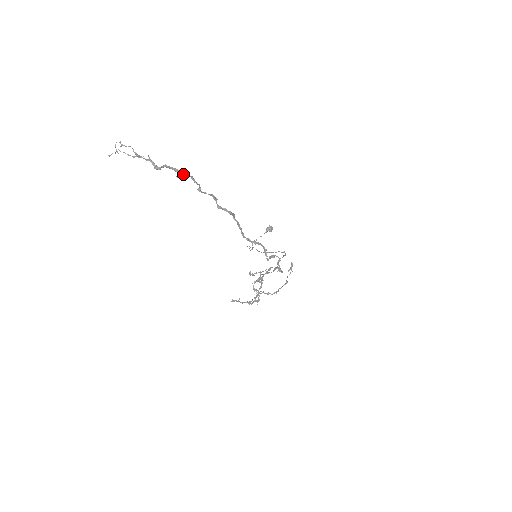
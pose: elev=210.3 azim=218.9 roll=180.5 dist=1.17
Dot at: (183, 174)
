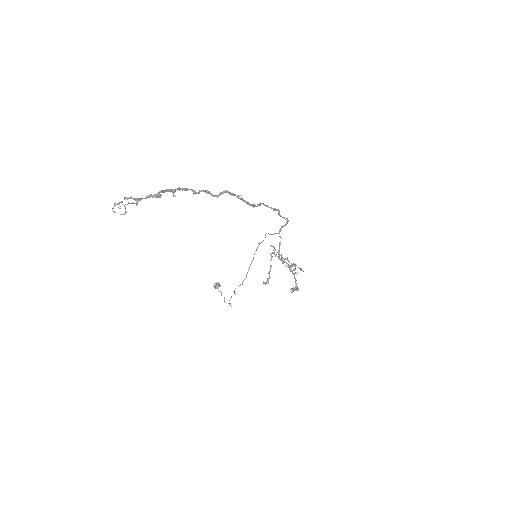
Dot at: (174, 190)
